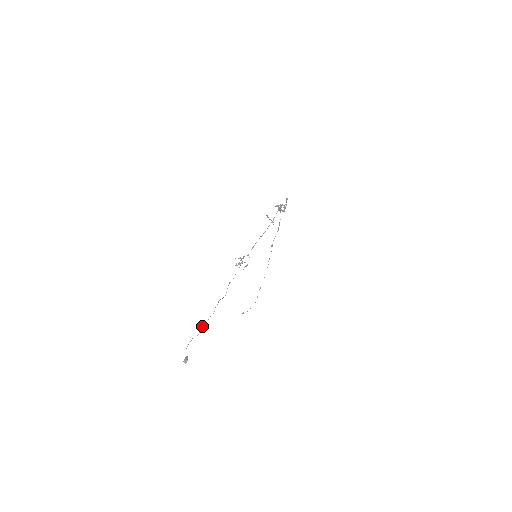
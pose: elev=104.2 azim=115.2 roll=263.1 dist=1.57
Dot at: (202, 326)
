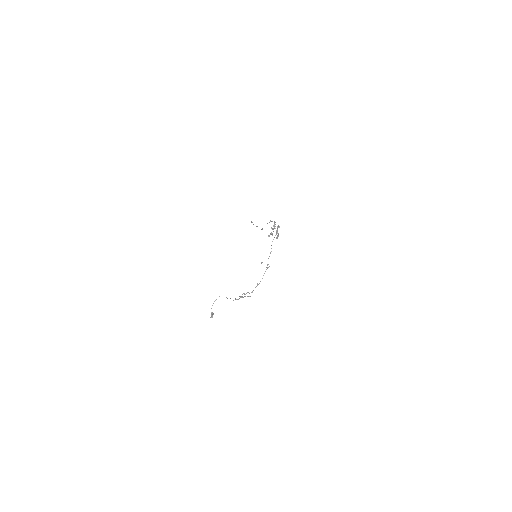
Dot at: (219, 296)
